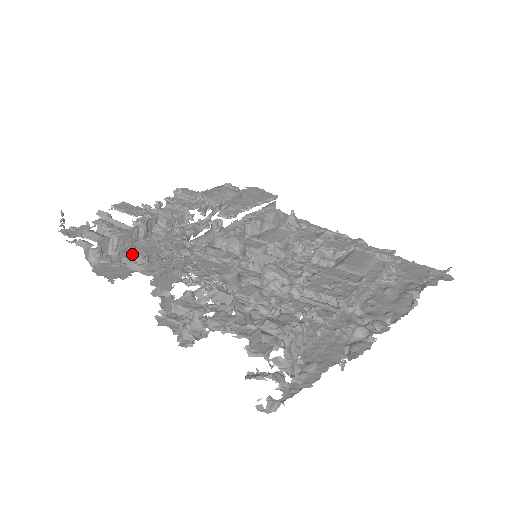
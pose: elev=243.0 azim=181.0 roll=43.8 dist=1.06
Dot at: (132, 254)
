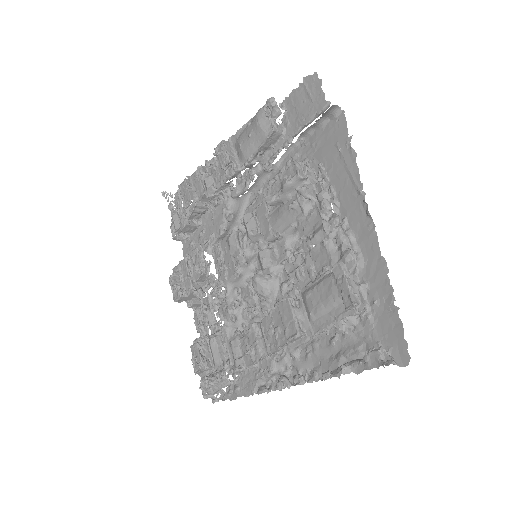
Dot at: (199, 232)
